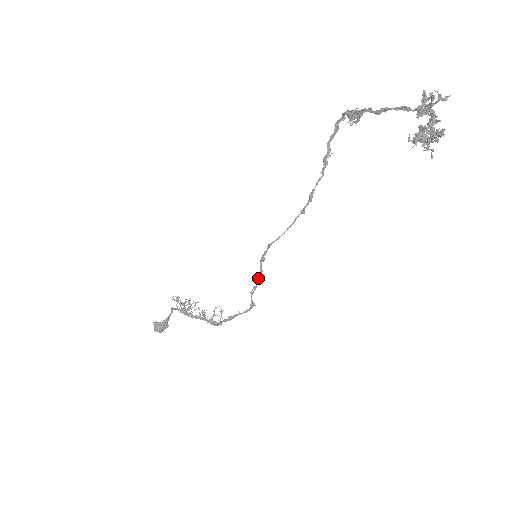
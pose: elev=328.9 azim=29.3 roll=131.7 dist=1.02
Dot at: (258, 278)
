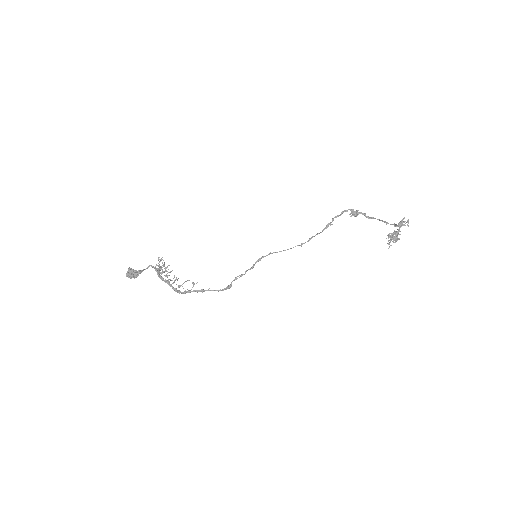
Dot at: occluded
